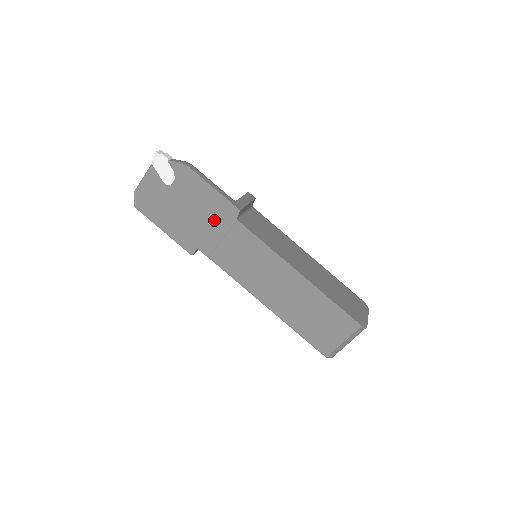
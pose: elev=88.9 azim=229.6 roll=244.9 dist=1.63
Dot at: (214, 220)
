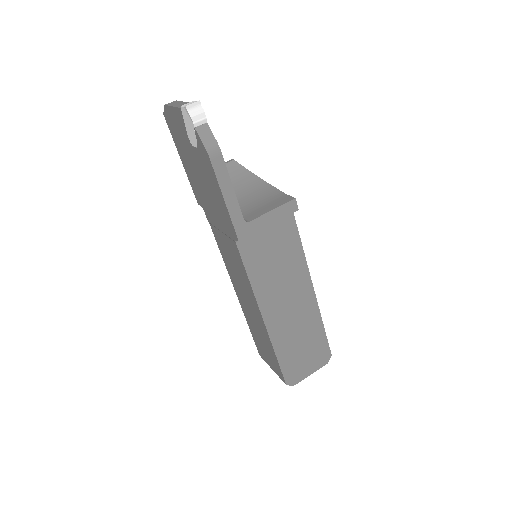
Dot at: (218, 215)
